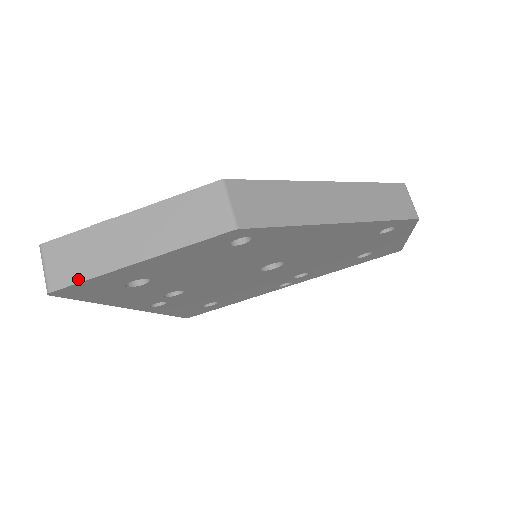
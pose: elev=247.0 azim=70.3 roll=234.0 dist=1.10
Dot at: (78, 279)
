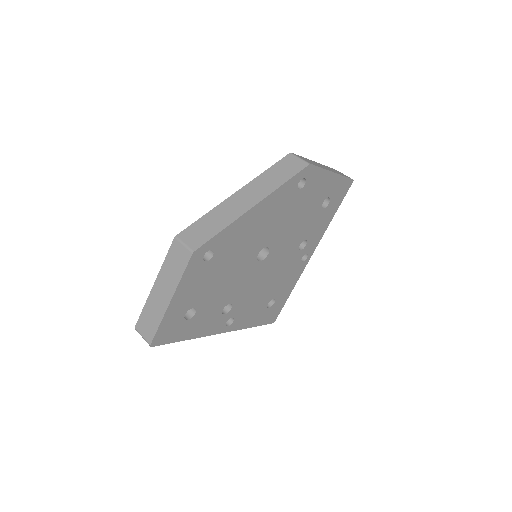
Dot at: (156, 329)
